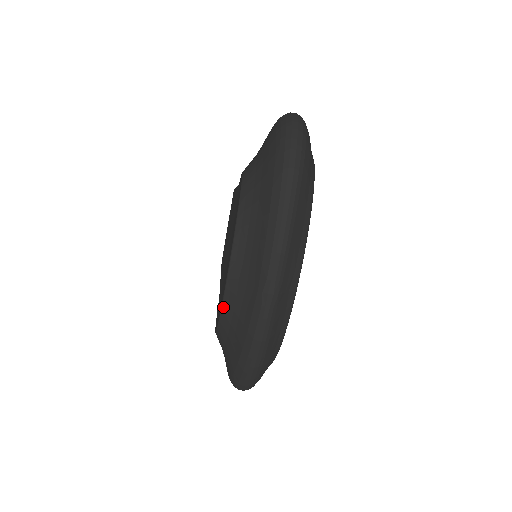
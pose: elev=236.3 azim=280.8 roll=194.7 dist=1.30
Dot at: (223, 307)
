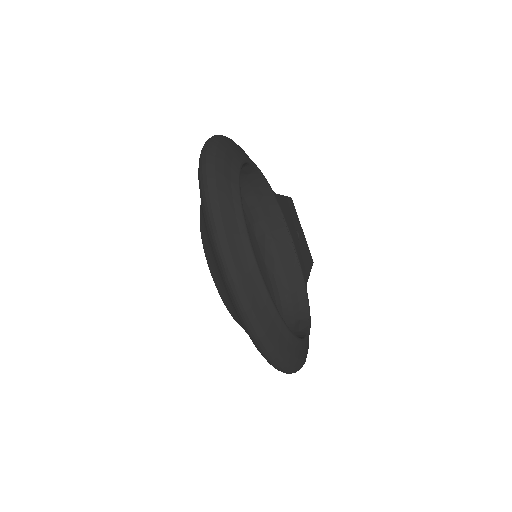
Dot at: (225, 305)
